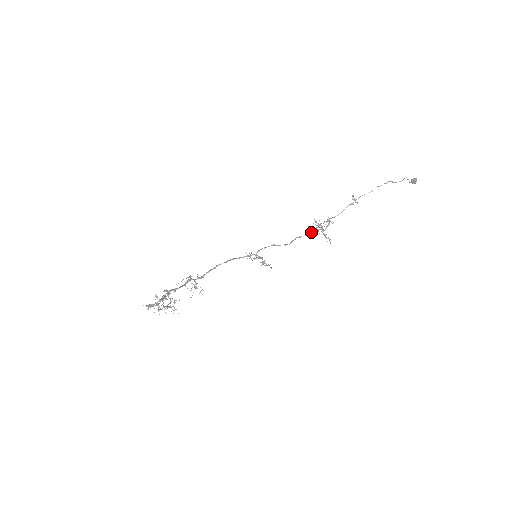
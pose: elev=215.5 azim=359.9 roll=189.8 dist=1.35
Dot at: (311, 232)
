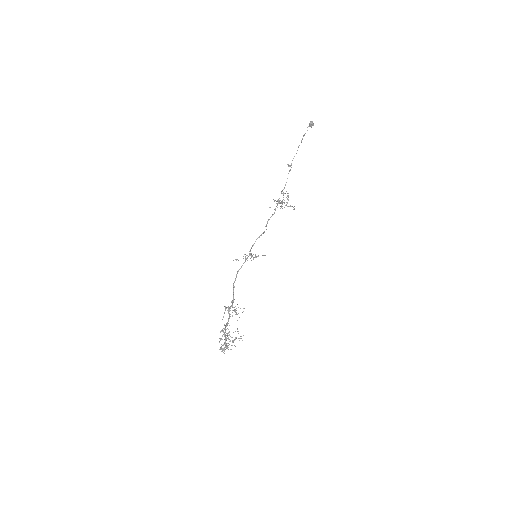
Dot at: occluded
